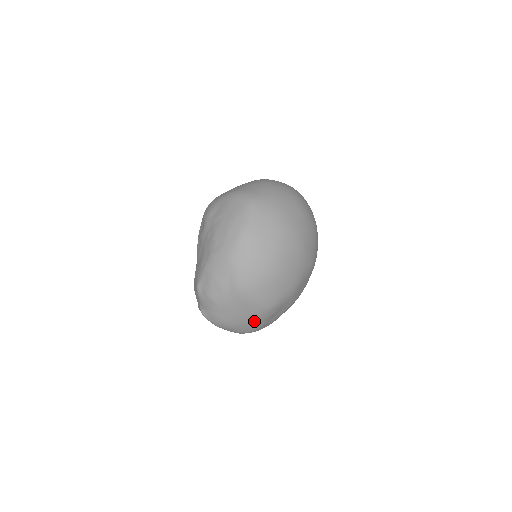
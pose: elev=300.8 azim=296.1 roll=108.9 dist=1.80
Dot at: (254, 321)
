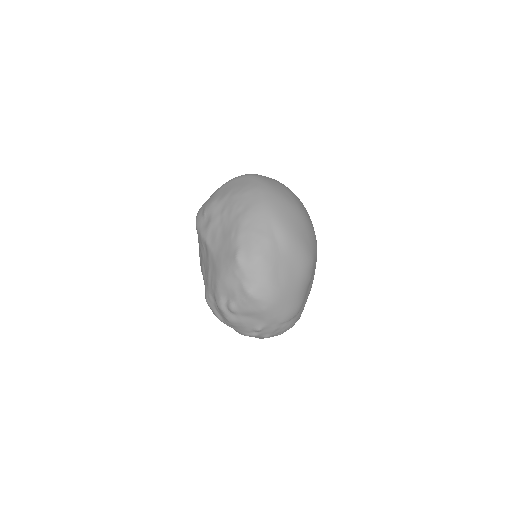
Dot at: (300, 284)
